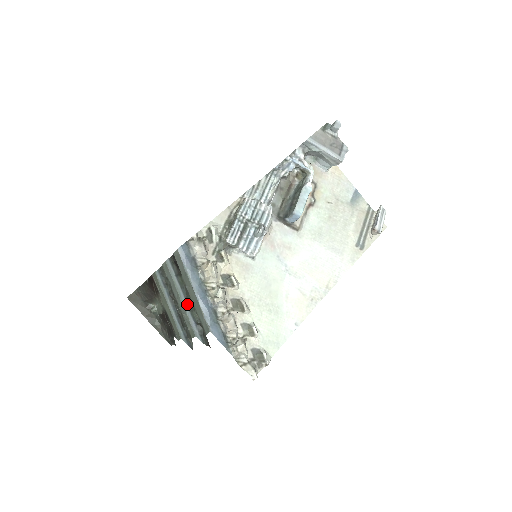
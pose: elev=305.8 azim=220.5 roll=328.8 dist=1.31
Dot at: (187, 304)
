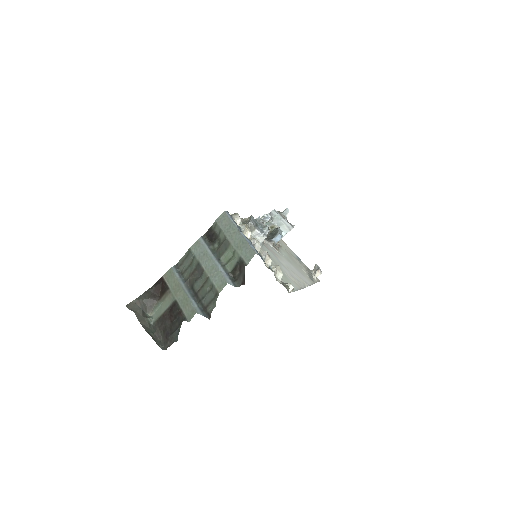
Dot at: (219, 262)
